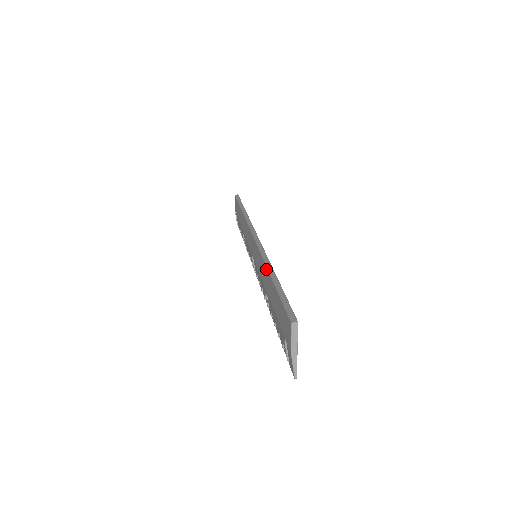
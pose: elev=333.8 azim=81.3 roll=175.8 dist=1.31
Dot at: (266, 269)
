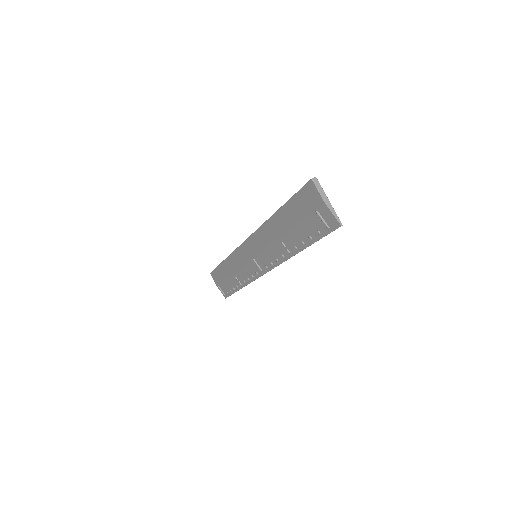
Dot at: (270, 220)
